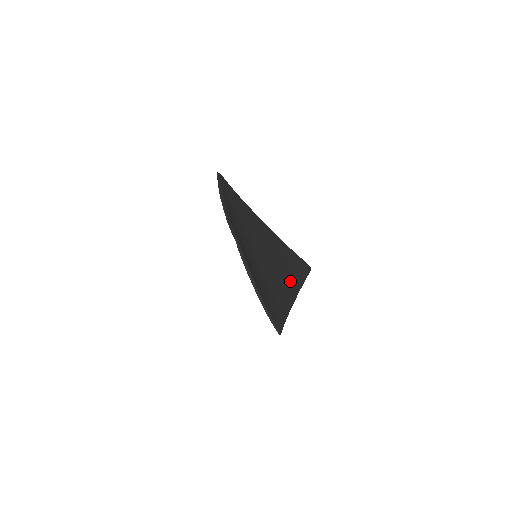
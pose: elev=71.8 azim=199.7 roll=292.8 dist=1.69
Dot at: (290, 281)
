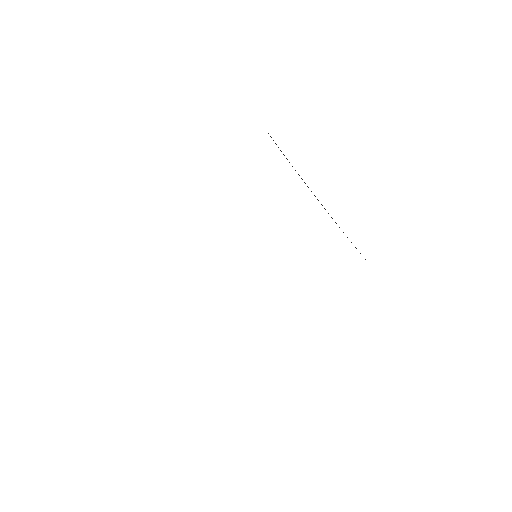
Dot at: occluded
